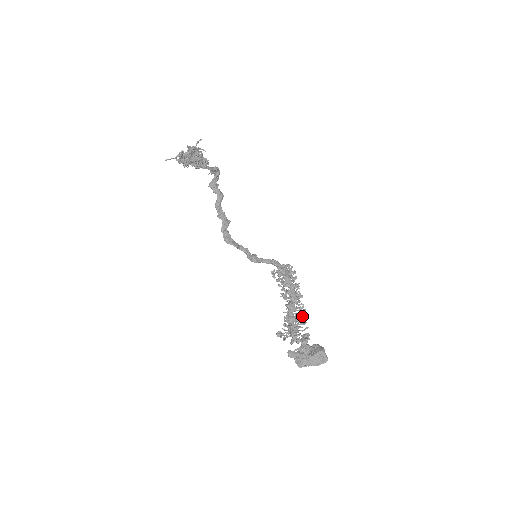
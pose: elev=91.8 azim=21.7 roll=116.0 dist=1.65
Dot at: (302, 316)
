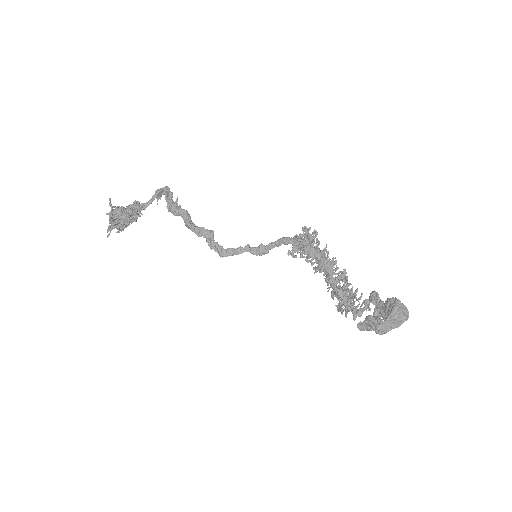
Dot at: (348, 286)
